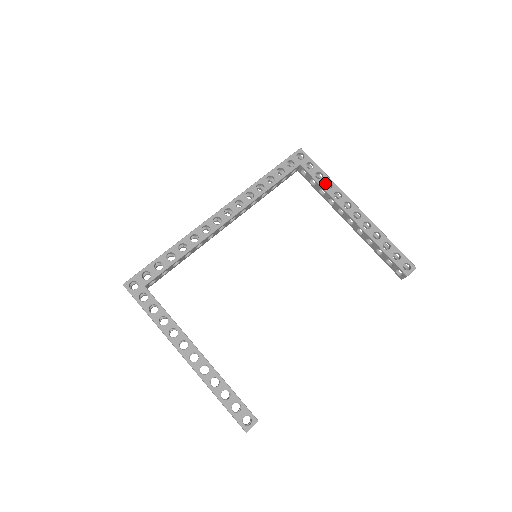
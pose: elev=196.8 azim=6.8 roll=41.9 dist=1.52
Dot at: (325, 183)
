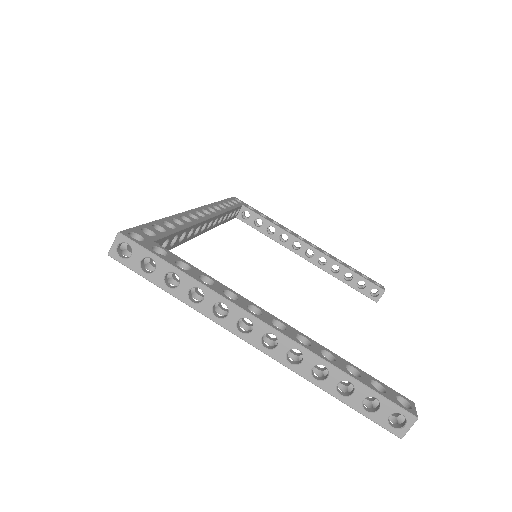
Dot at: occluded
